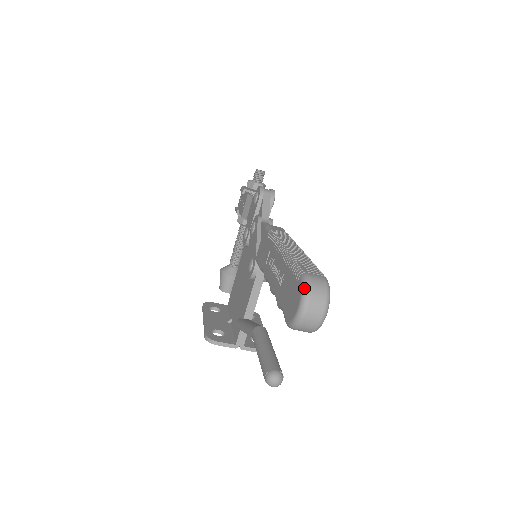
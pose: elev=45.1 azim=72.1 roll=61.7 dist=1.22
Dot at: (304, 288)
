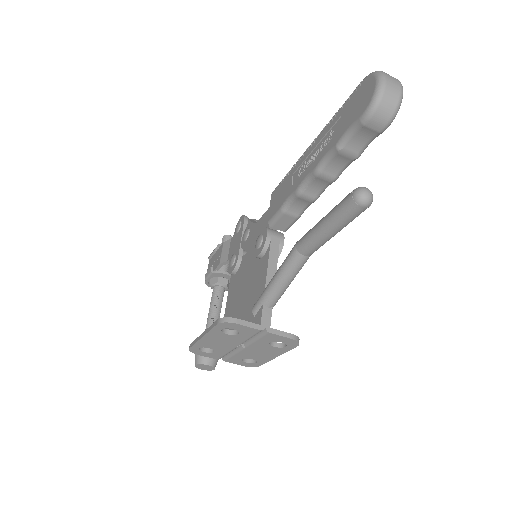
Dot at: (374, 72)
